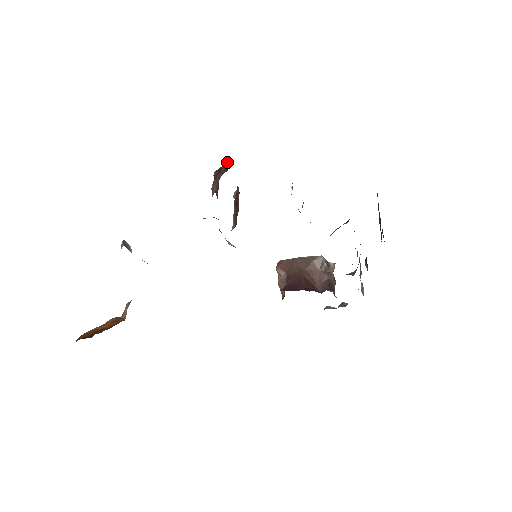
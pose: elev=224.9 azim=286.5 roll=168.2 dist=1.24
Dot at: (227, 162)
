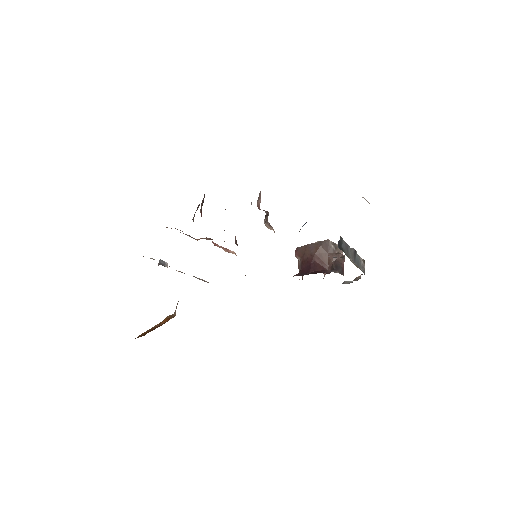
Dot at: occluded
